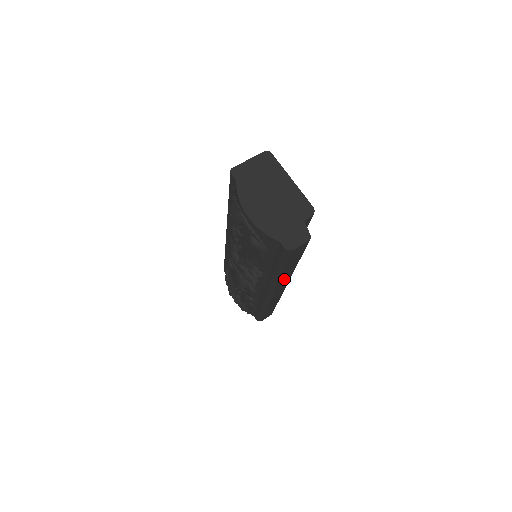
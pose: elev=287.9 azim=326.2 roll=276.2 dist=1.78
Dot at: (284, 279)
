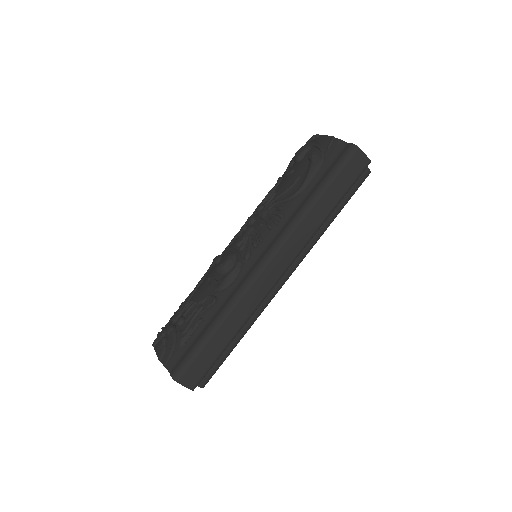
Dot at: (302, 232)
